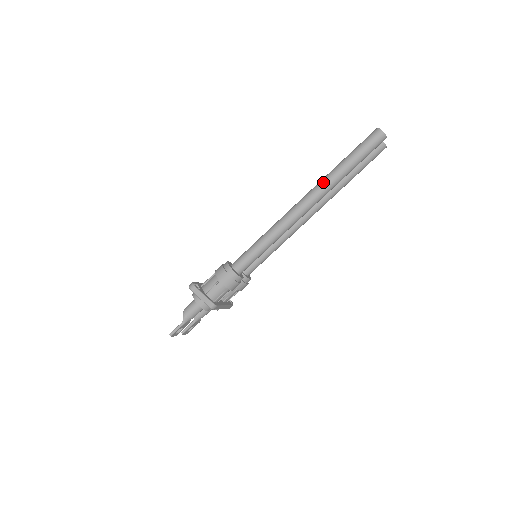
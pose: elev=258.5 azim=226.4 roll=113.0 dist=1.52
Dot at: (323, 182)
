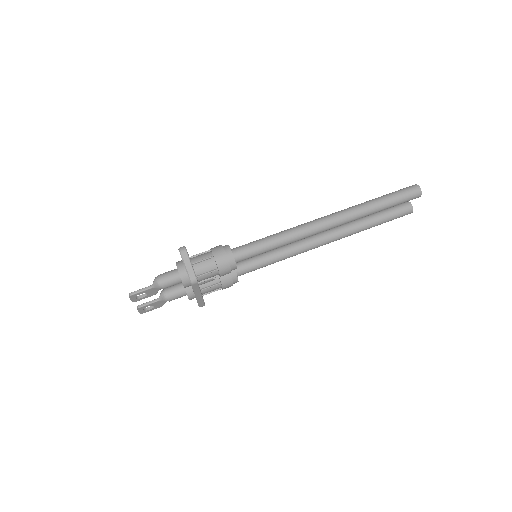
Dot at: (352, 208)
